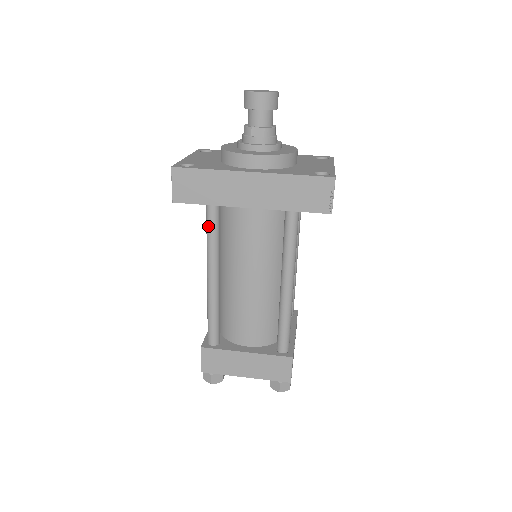
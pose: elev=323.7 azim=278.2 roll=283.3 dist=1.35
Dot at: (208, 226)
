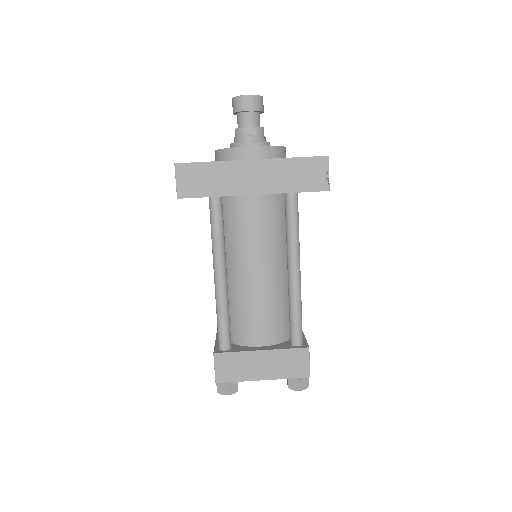
Dot at: (213, 220)
